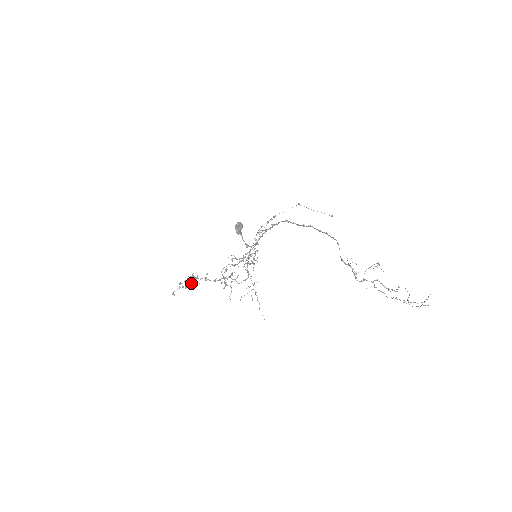
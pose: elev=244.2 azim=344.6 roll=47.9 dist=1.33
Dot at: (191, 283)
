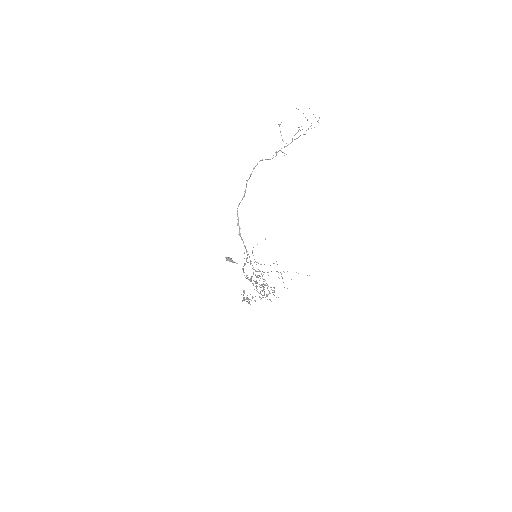
Dot at: occluded
